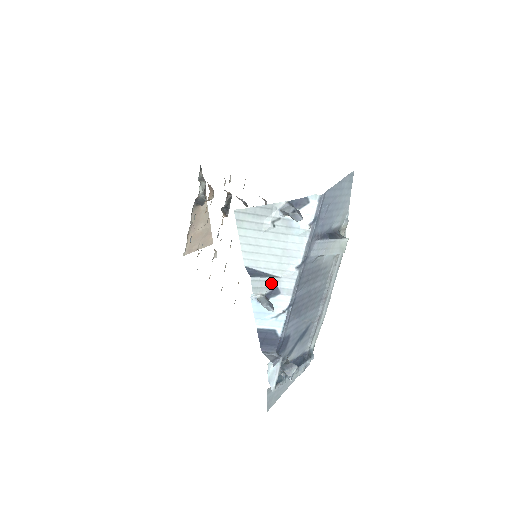
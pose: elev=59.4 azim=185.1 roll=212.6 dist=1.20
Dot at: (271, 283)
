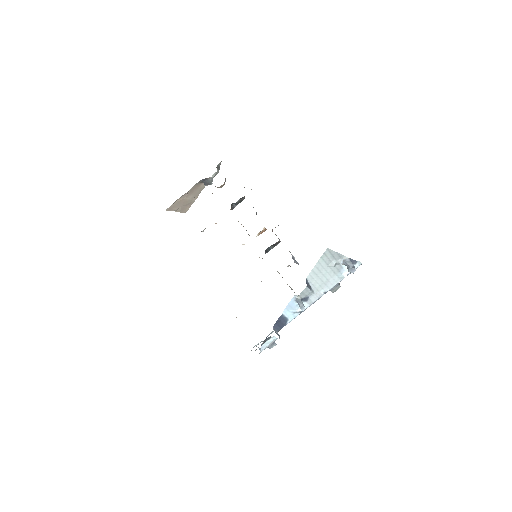
Dot at: (309, 294)
